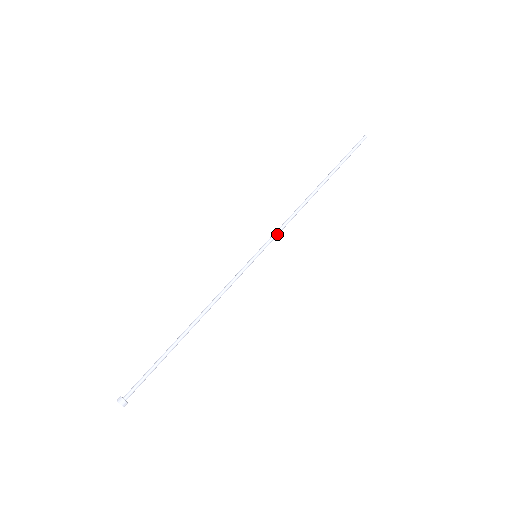
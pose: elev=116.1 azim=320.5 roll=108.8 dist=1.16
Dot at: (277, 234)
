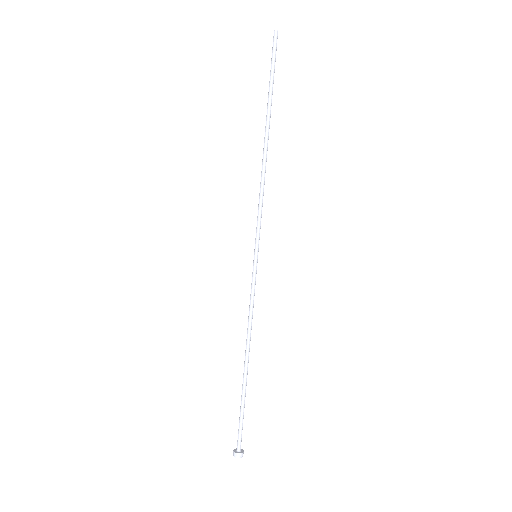
Dot at: (259, 220)
